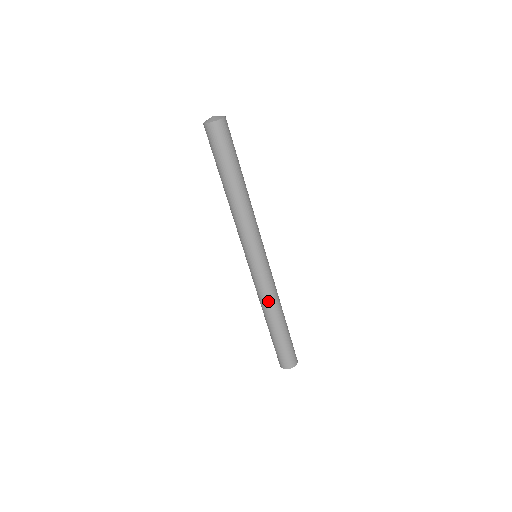
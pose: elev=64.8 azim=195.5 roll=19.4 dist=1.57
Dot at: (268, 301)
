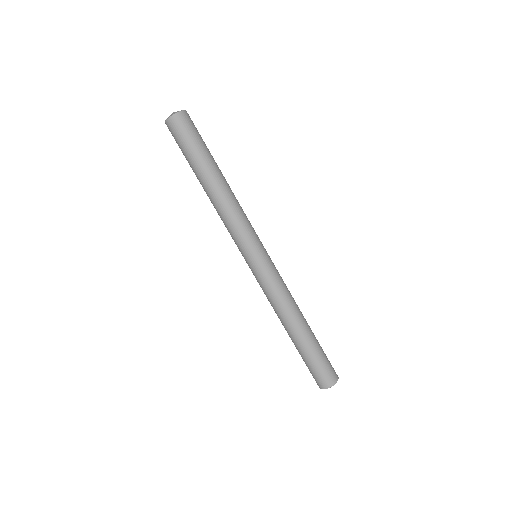
Dot at: (276, 307)
